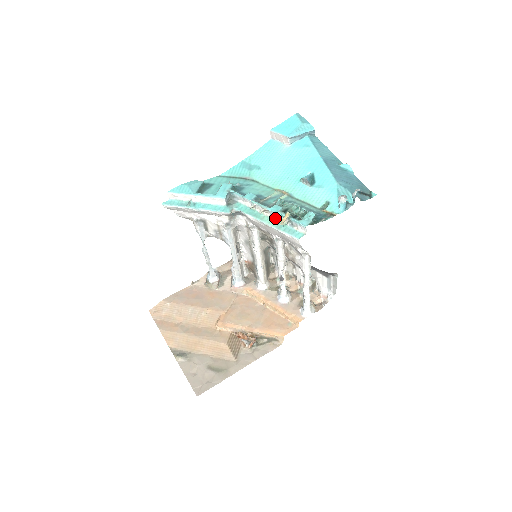
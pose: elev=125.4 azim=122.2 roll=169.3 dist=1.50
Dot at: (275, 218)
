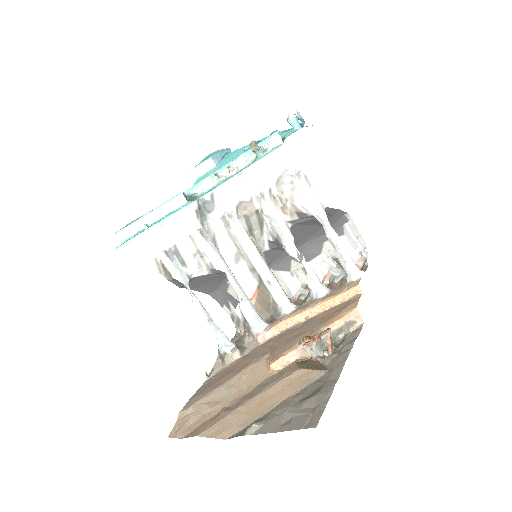
Dot at: (244, 164)
